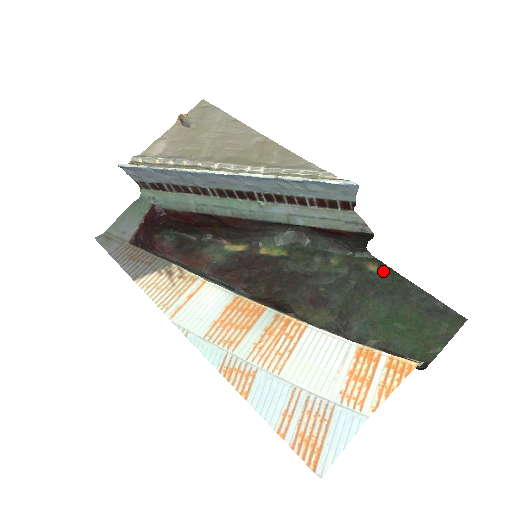
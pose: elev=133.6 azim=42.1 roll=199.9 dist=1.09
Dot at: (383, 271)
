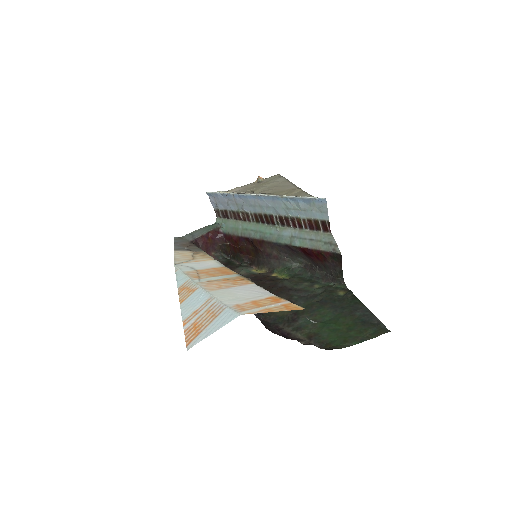
Dot at: (347, 295)
